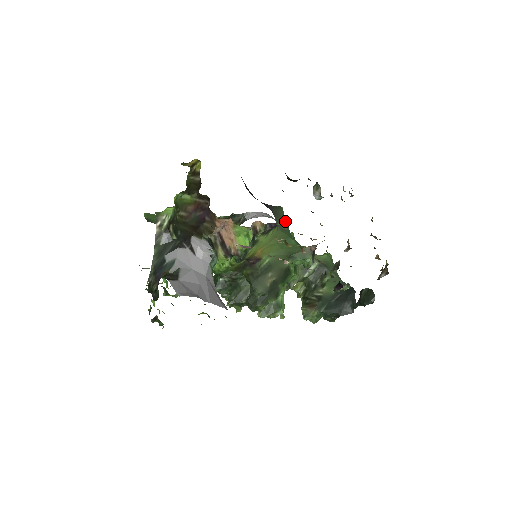
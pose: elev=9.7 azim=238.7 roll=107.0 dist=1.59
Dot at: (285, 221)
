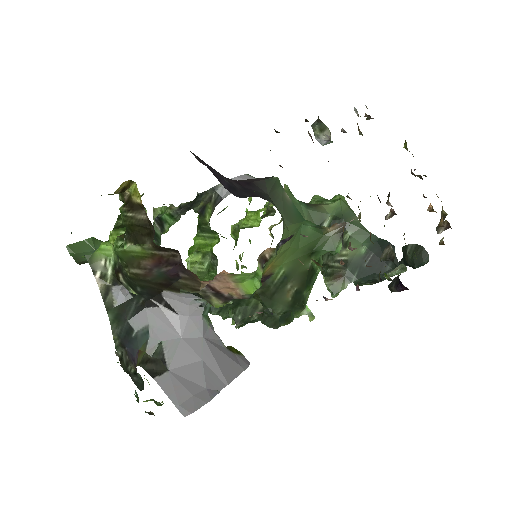
Dot at: (287, 197)
